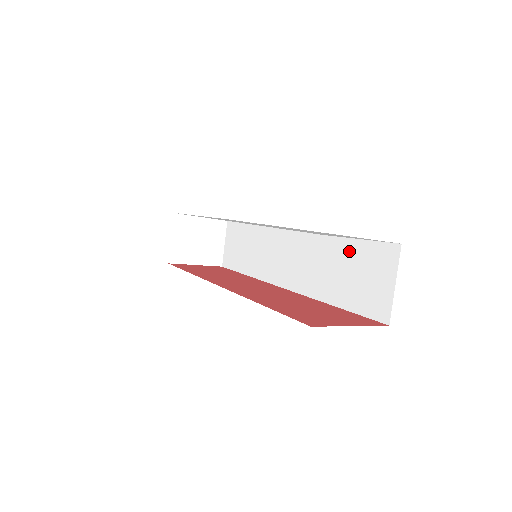
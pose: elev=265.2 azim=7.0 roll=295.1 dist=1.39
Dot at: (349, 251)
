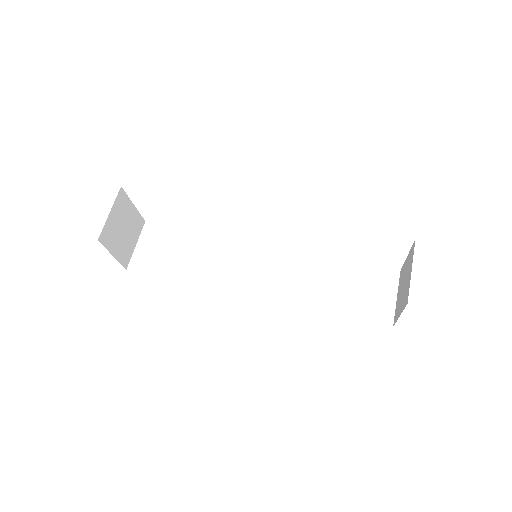
Dot at: (347, 271)
